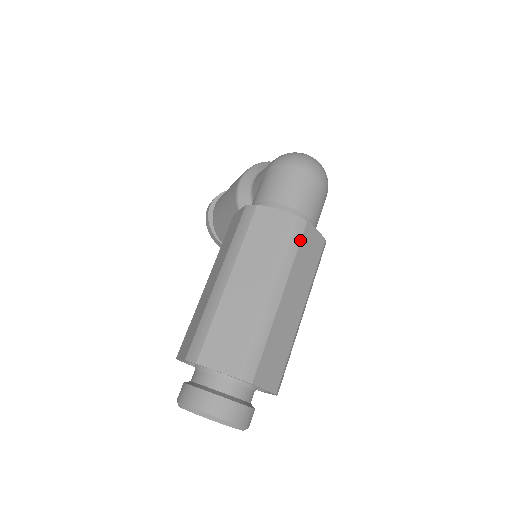
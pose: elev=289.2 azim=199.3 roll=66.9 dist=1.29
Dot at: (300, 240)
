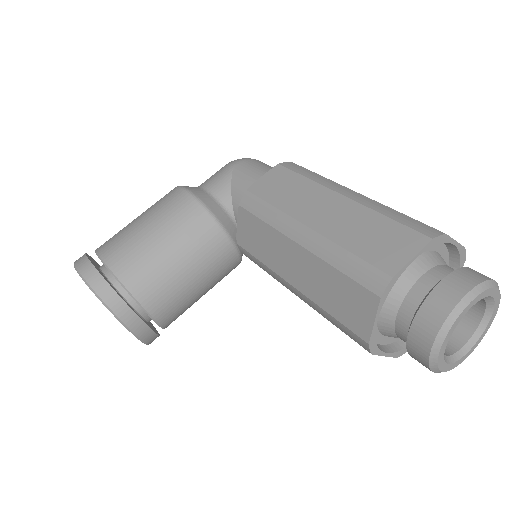
Dot at: occluded
